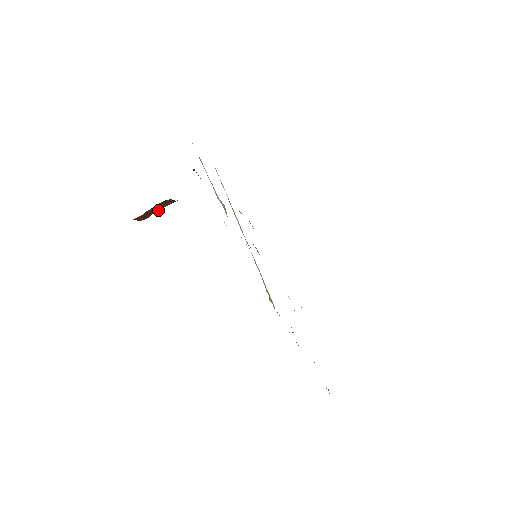
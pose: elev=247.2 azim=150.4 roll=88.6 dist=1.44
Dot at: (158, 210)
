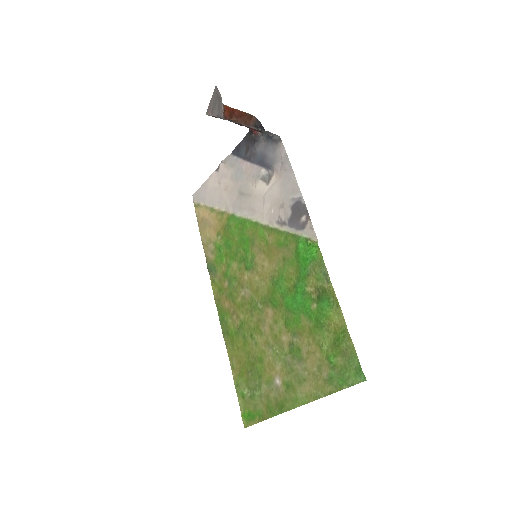
Dot at: (240, 120)
